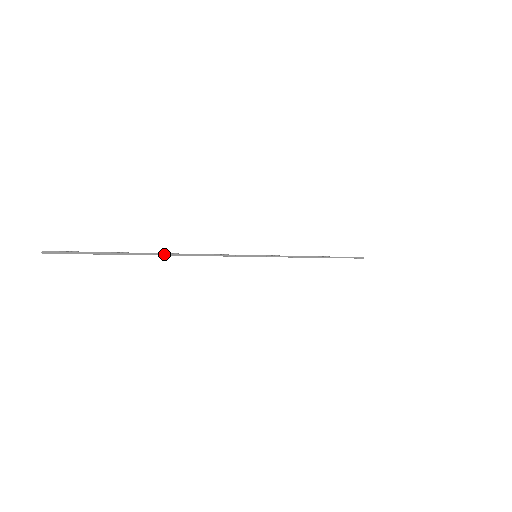
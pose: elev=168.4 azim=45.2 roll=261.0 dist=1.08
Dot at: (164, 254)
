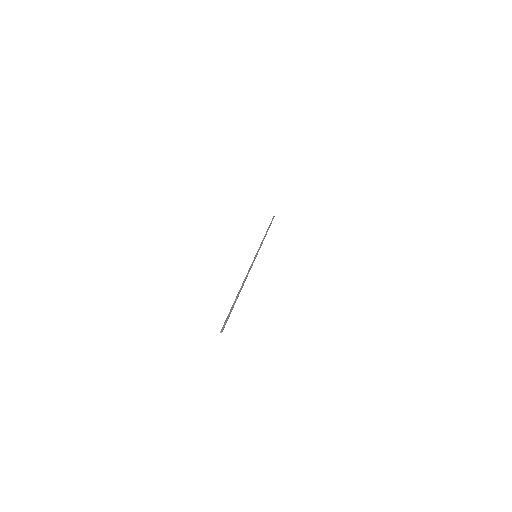
Dot at: (241, 289)
